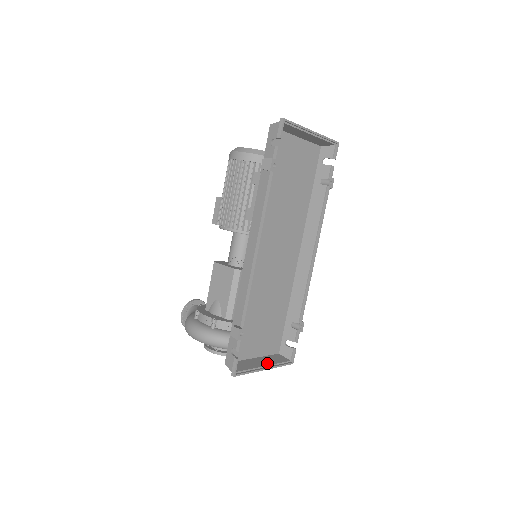
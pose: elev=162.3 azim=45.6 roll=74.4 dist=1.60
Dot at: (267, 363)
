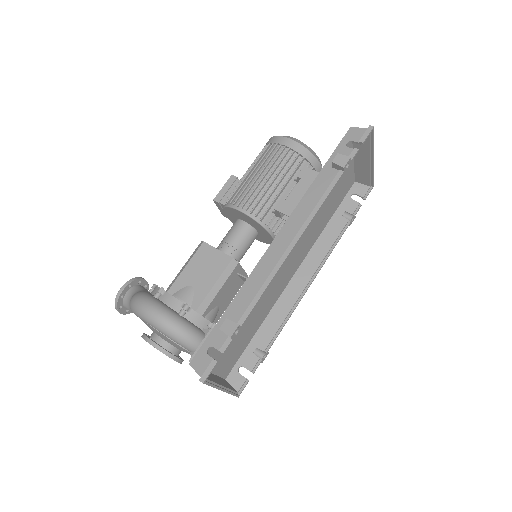
Dot at: (223, 384)
